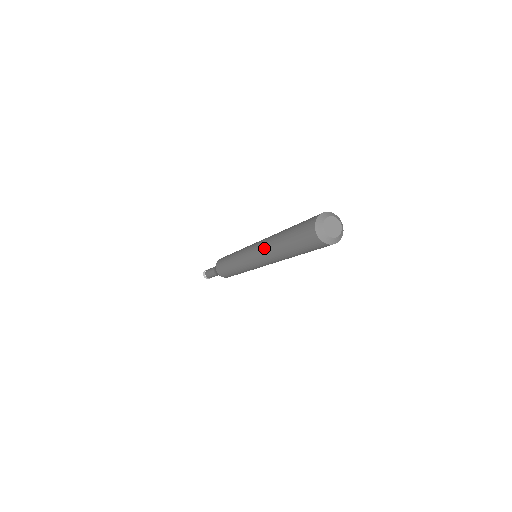
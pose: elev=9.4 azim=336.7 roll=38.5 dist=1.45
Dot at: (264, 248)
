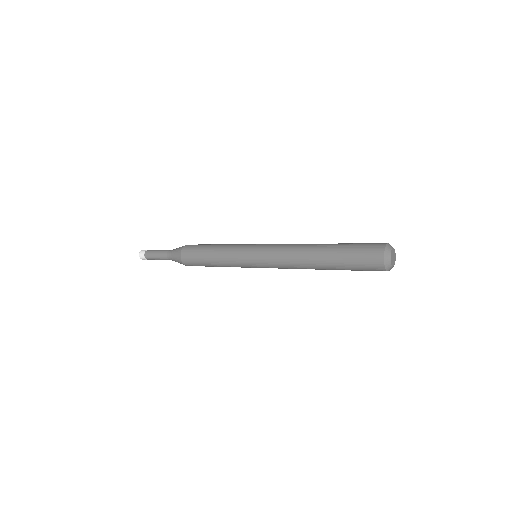
Dot at: (291, 255)
